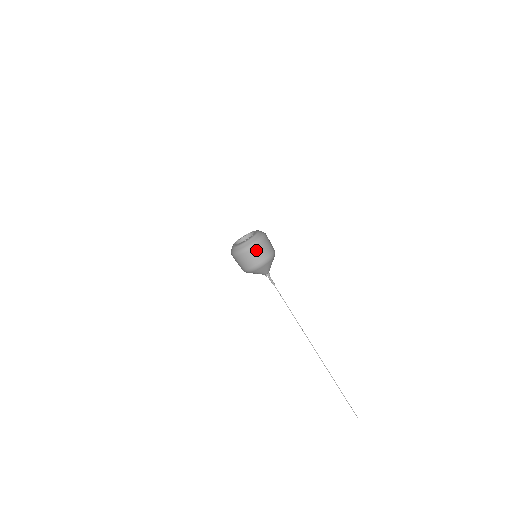
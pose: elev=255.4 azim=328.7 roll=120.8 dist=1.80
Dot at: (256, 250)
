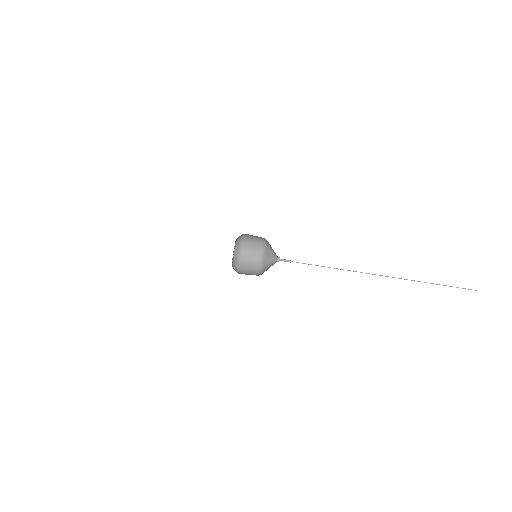
Dot at: (245, 262)
